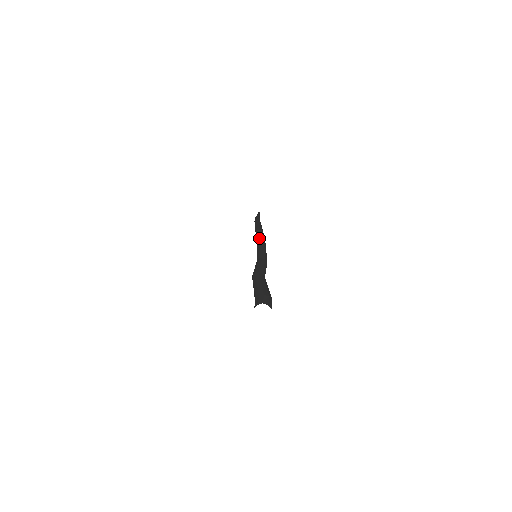
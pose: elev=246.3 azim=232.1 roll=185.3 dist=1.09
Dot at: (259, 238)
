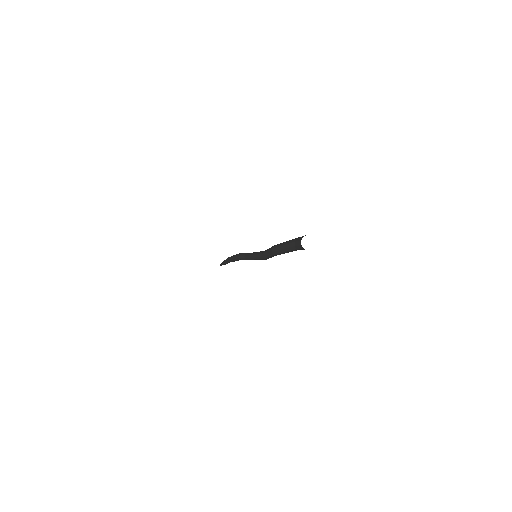
Dot at: (247, 253)
